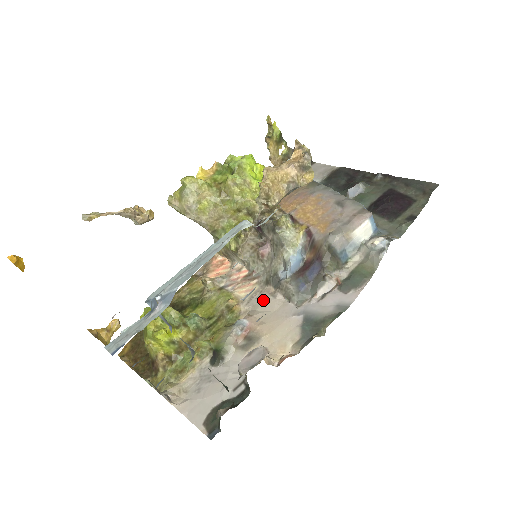
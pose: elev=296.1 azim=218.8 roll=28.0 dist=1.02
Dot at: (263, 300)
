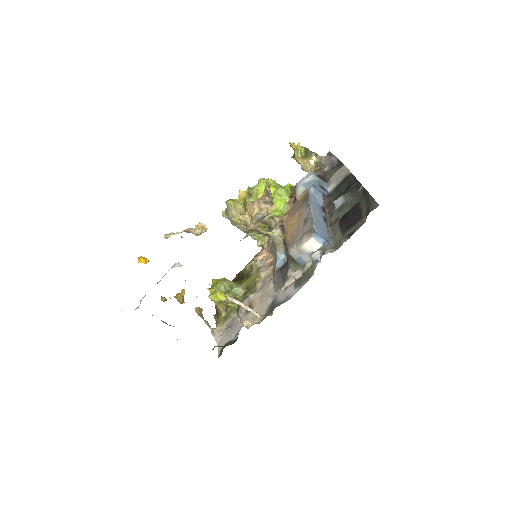
Dot at: (266, 283)
